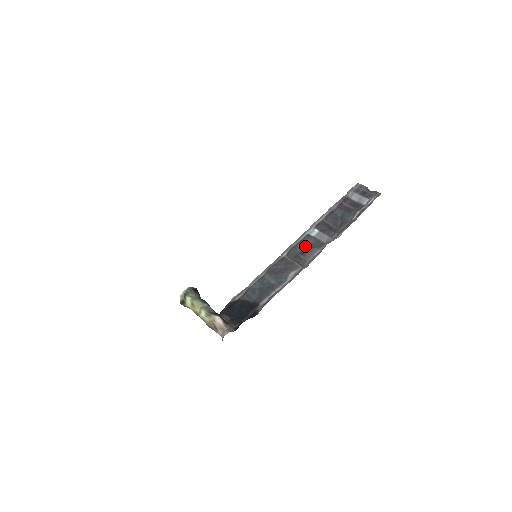
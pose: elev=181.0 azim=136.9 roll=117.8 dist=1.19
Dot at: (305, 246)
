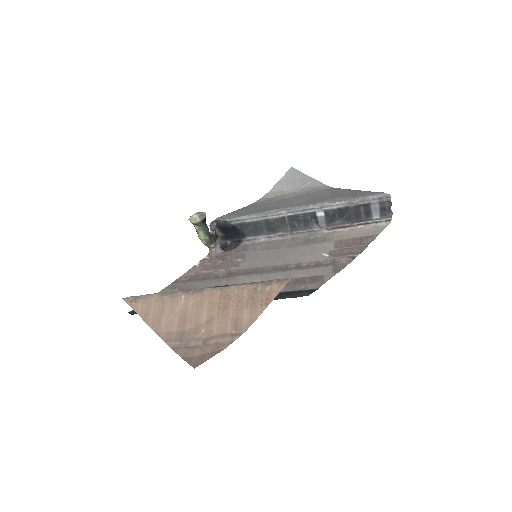
Dot at: (305, 220)
